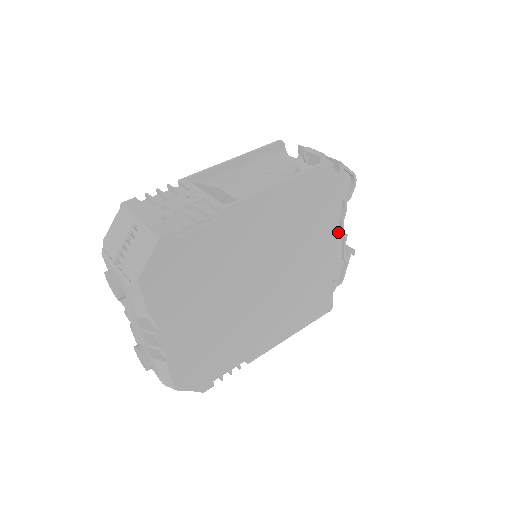
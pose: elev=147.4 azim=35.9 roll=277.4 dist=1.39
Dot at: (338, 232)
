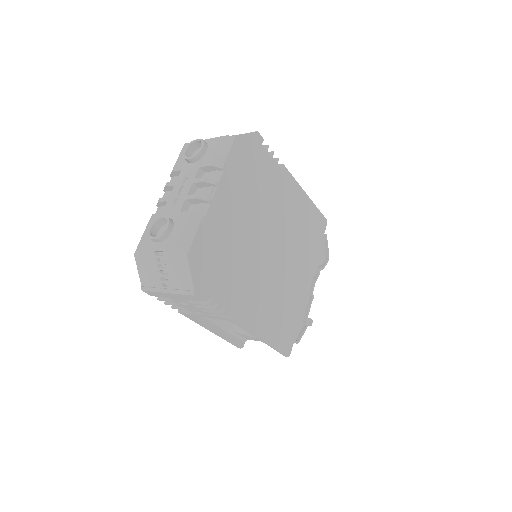
Dot at: (309, 291)
